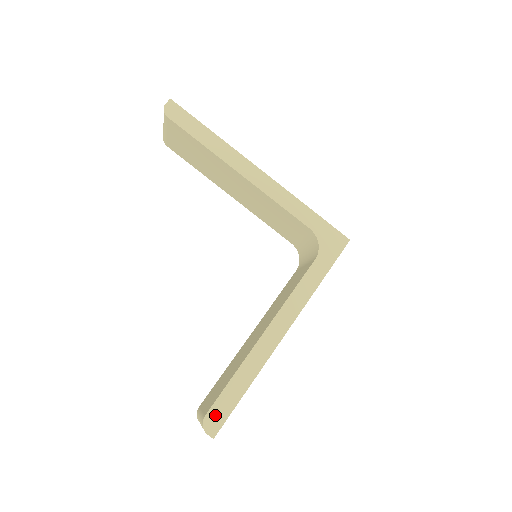
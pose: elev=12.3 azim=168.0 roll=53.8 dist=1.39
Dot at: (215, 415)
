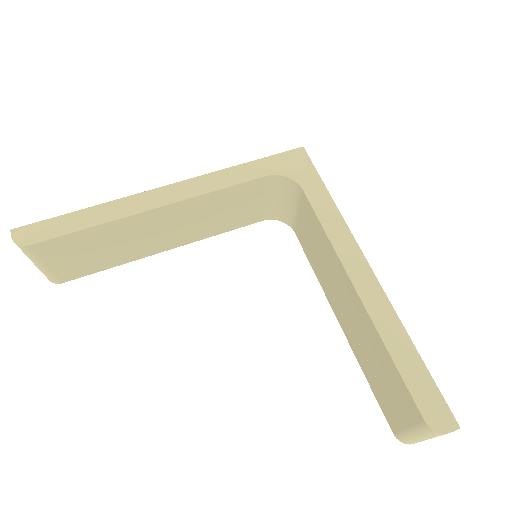
Dot at: (430, 408)
